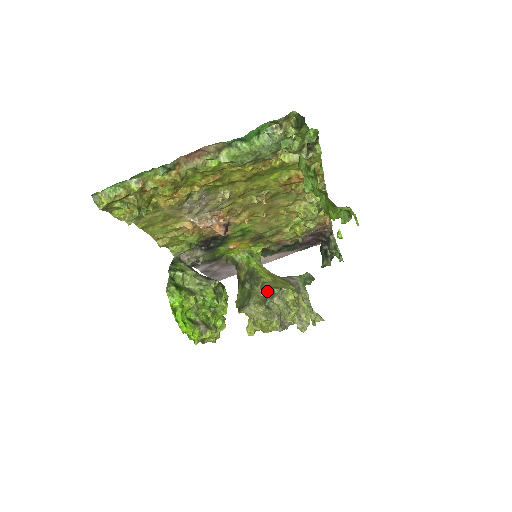
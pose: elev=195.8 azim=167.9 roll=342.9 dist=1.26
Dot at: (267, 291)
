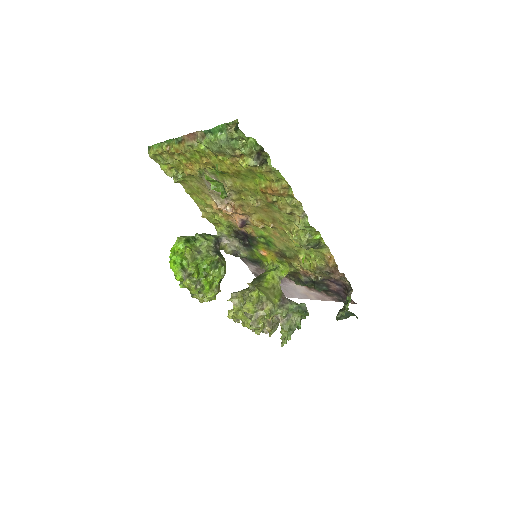
Dot at: occluded
